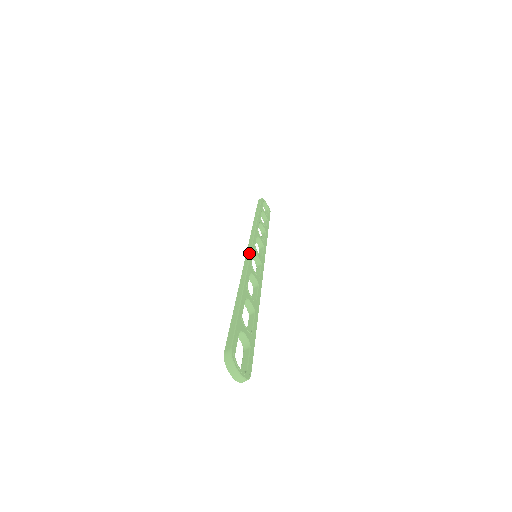
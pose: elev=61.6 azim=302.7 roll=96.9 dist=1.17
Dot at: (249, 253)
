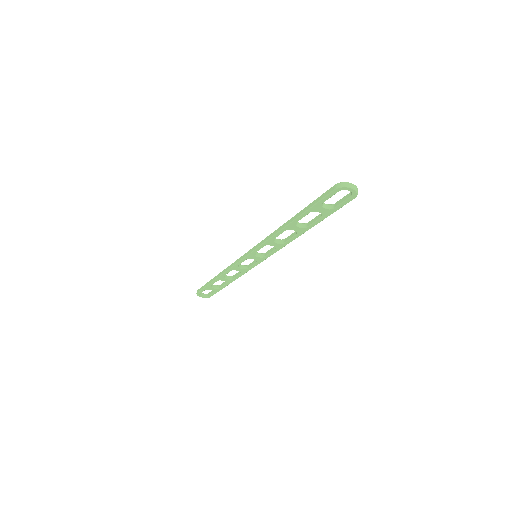
Dot at: (255, 246)
